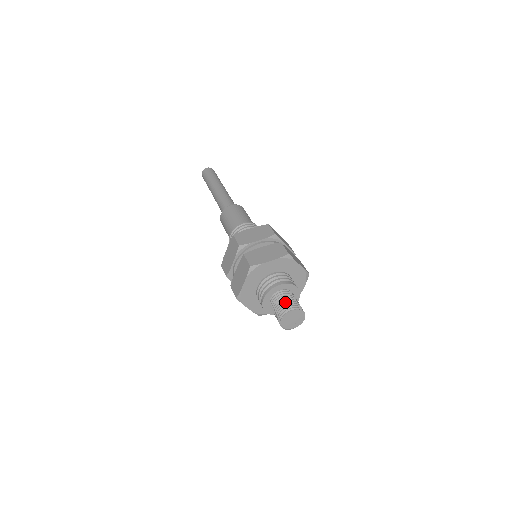
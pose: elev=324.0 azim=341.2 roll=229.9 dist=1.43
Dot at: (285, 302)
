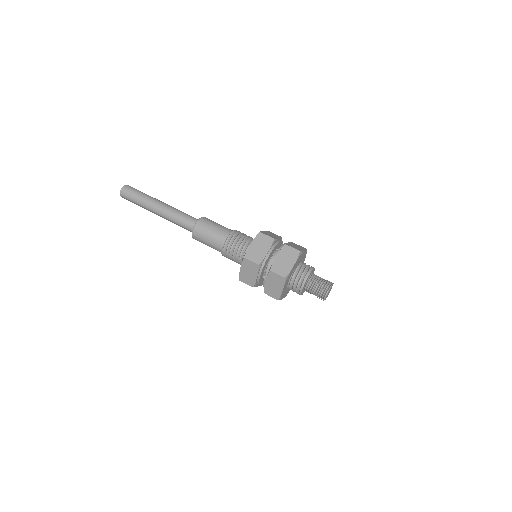
Dot at: (324, 279)
